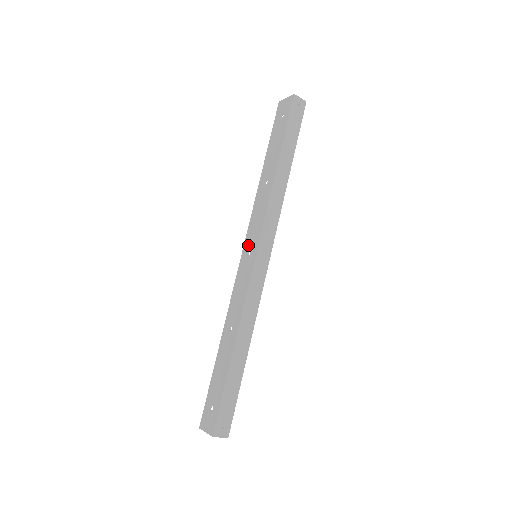
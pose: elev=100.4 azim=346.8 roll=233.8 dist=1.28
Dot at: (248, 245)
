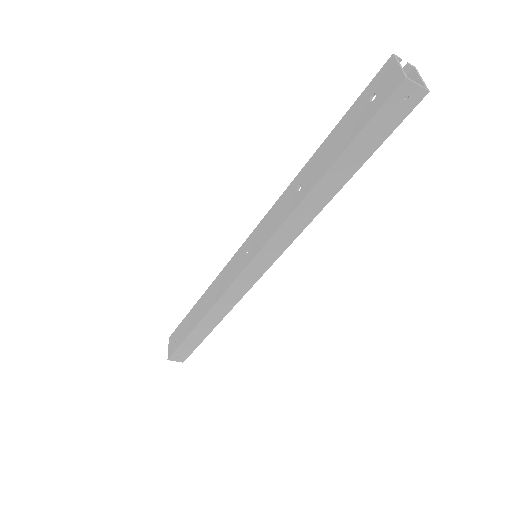
Dot at: (251, 242)
